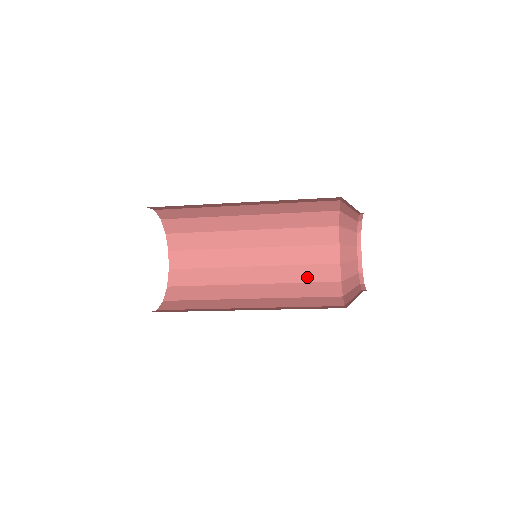
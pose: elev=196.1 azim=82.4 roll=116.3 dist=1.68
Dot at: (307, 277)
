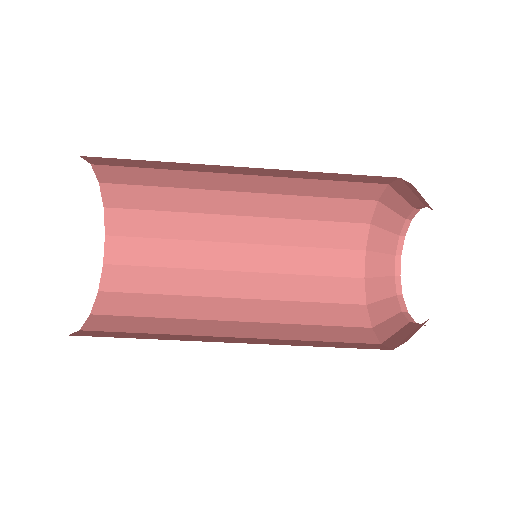
Dot at: (317, 267)
